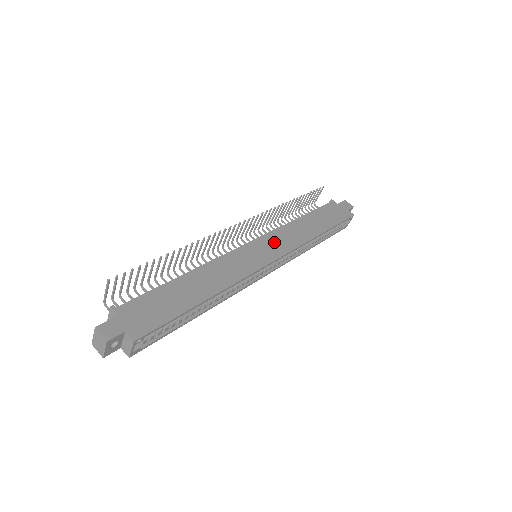
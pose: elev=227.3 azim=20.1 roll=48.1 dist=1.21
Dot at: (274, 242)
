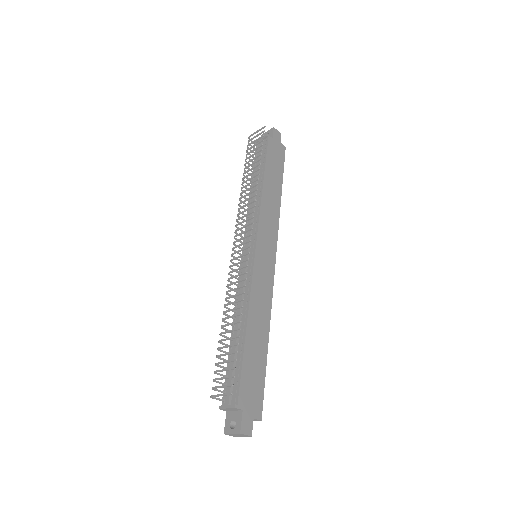
Dot at: (266, 236)
